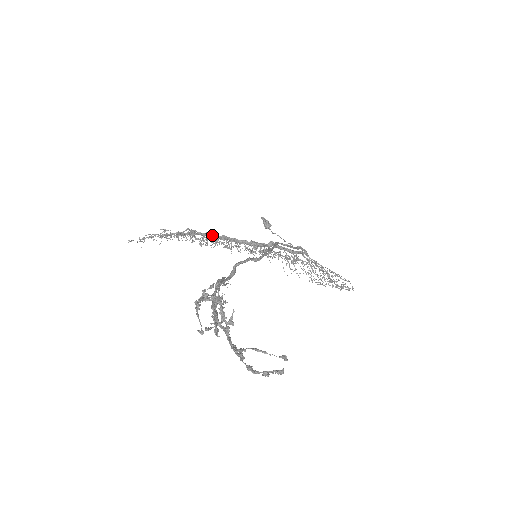
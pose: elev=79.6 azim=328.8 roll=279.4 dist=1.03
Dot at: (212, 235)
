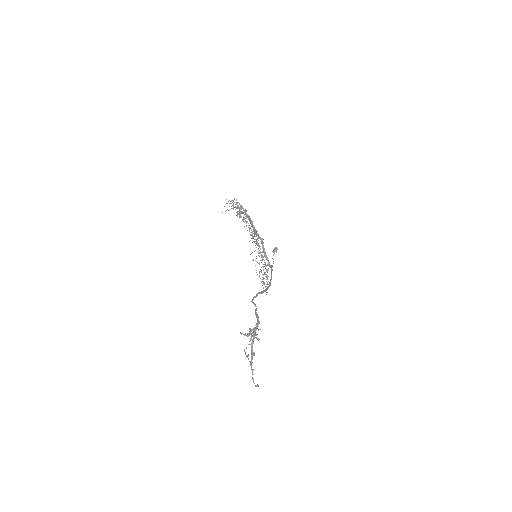
Dot at: (248, 216)
